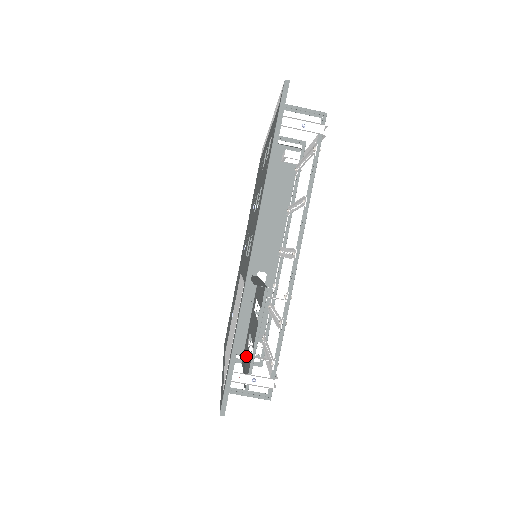
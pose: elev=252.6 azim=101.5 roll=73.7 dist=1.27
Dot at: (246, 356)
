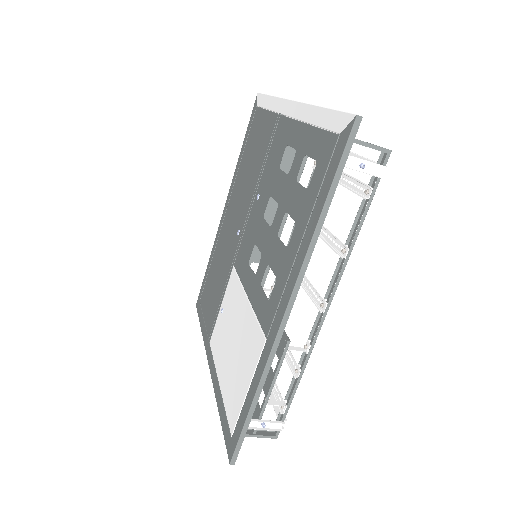
Dot at: occluded
